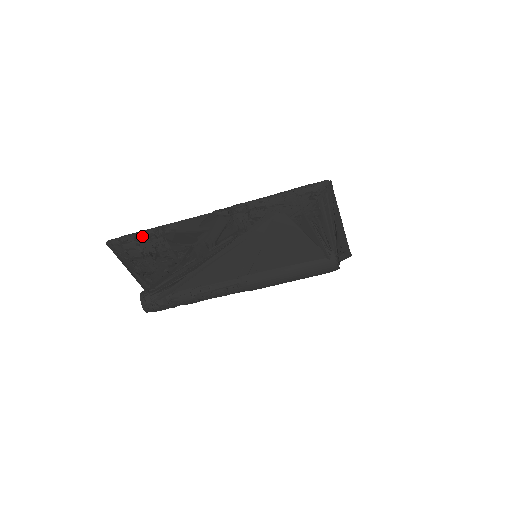
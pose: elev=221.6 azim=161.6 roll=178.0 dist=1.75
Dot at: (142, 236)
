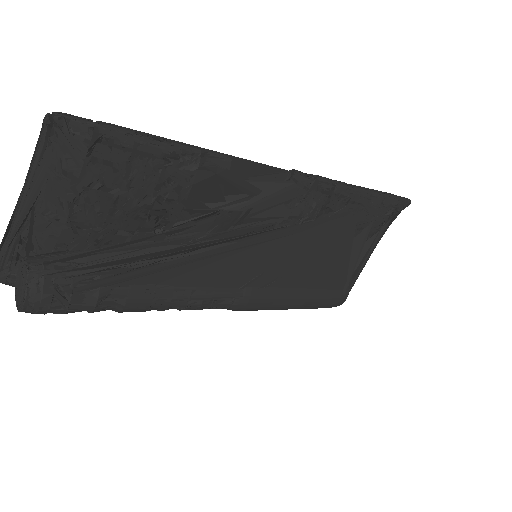
Dot at: (154, 147)
